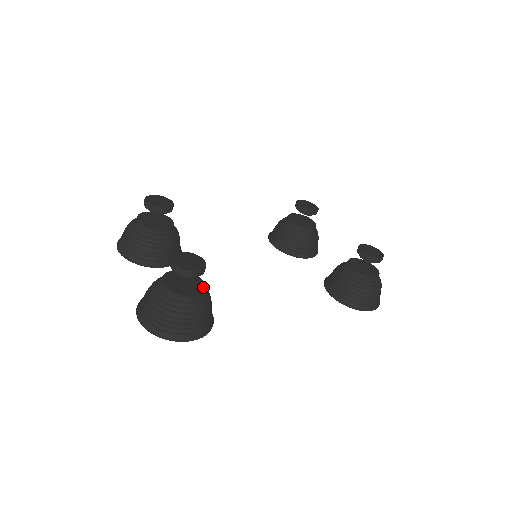
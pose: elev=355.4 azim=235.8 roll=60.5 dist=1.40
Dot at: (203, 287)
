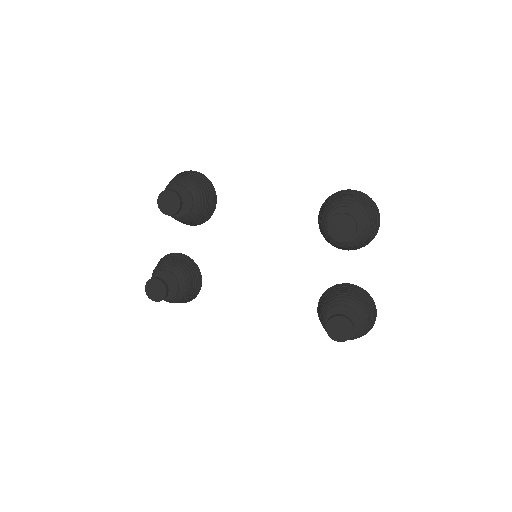
Dot at: (174, 294)
